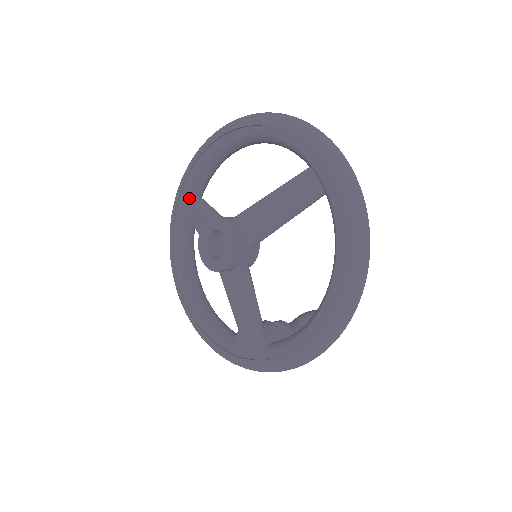
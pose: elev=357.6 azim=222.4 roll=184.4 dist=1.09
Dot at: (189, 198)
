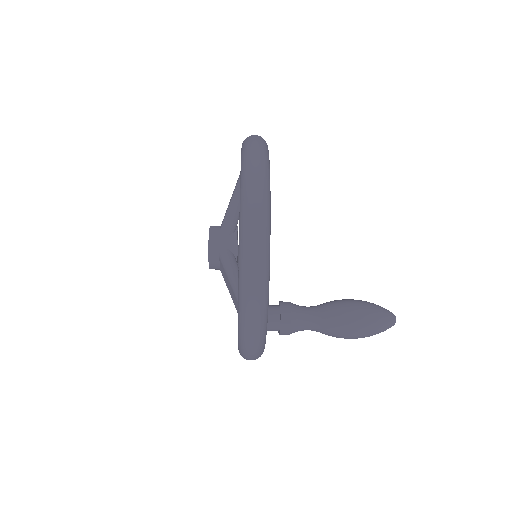
Dot at: occluded
